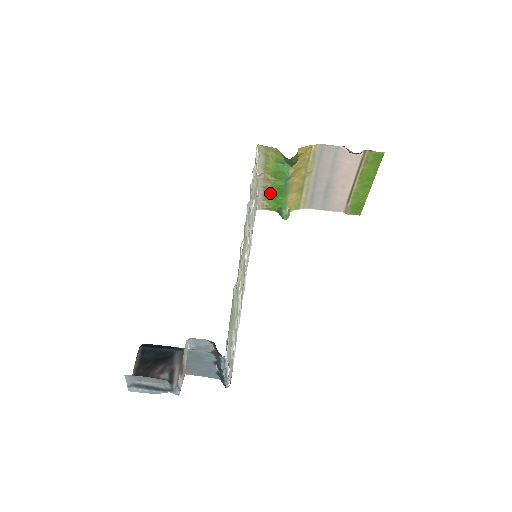
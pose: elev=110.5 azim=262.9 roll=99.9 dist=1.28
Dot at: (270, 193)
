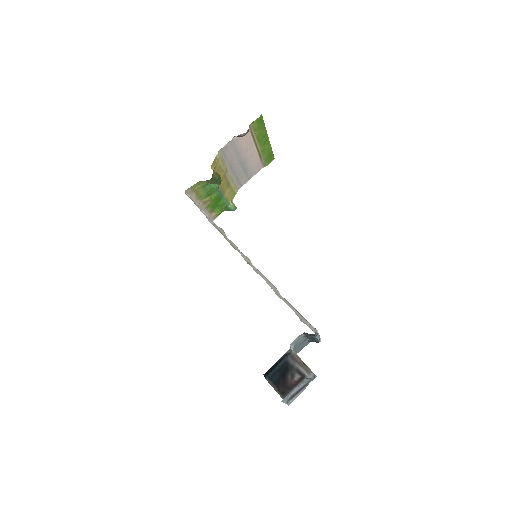
Dot at: (213, 206)
